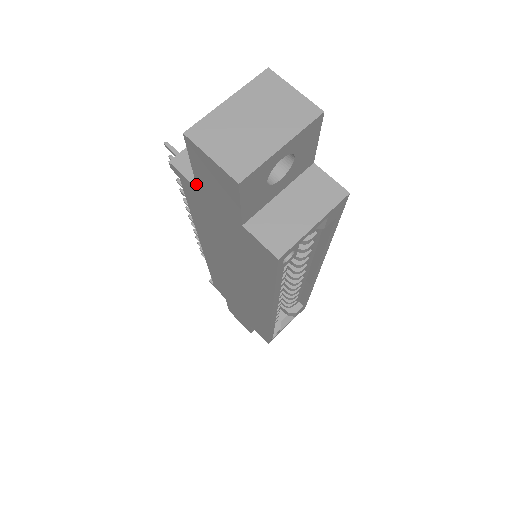
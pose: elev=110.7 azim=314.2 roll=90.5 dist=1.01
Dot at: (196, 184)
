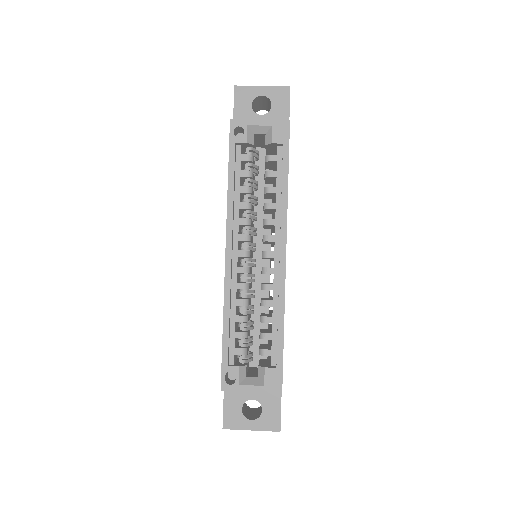
Dot at: occluded
